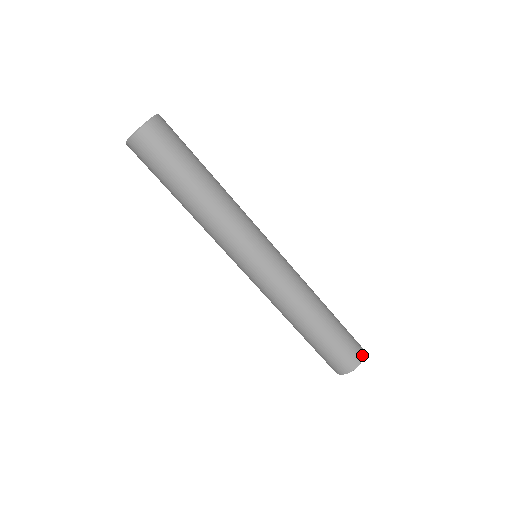
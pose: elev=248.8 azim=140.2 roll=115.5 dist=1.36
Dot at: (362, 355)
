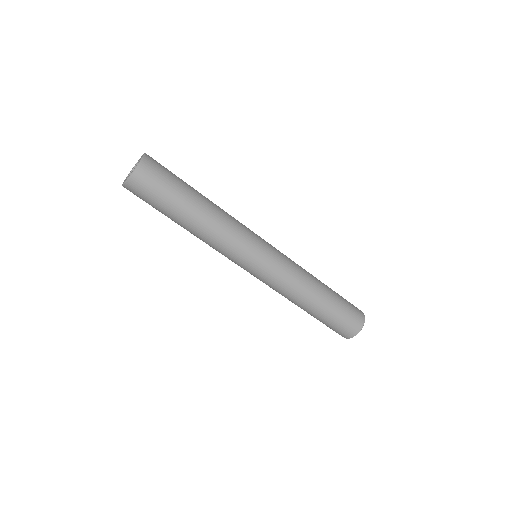
Dot at: (361, 311)
